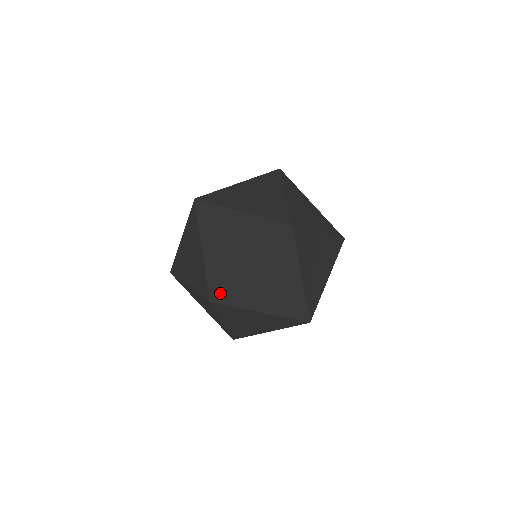
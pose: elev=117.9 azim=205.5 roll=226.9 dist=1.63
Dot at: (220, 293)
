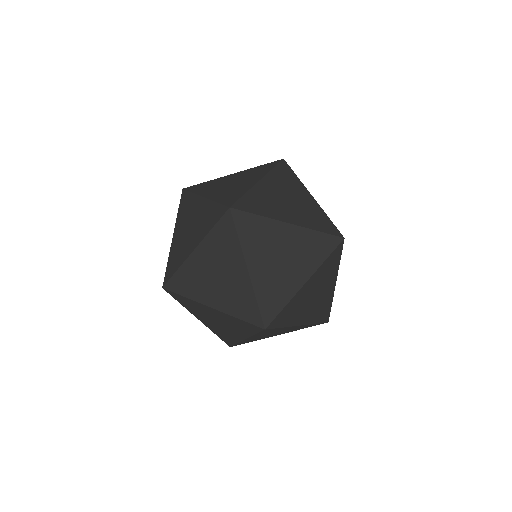
Dot at: (234, 345)
